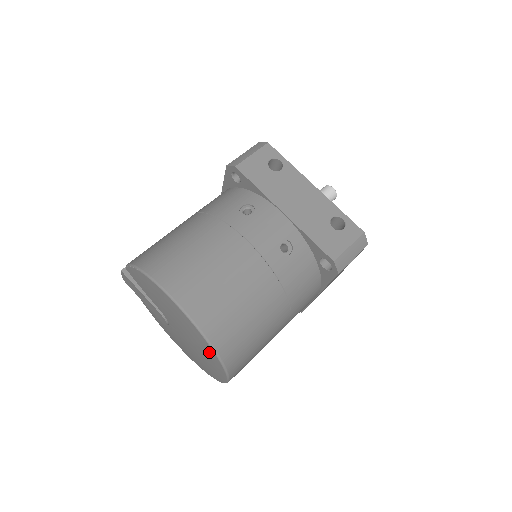
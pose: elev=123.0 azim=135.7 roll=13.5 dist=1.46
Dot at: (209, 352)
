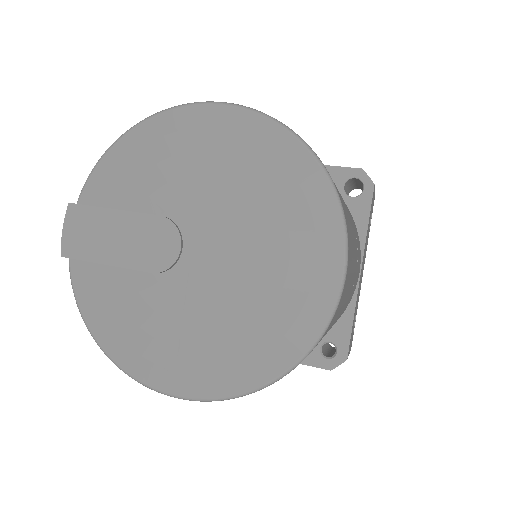
Dot at: (297, 172)
